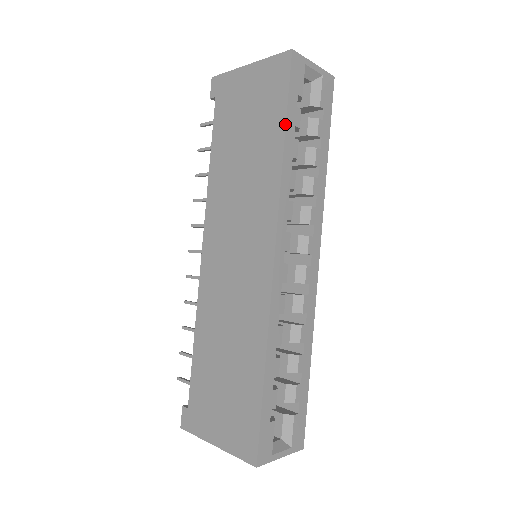
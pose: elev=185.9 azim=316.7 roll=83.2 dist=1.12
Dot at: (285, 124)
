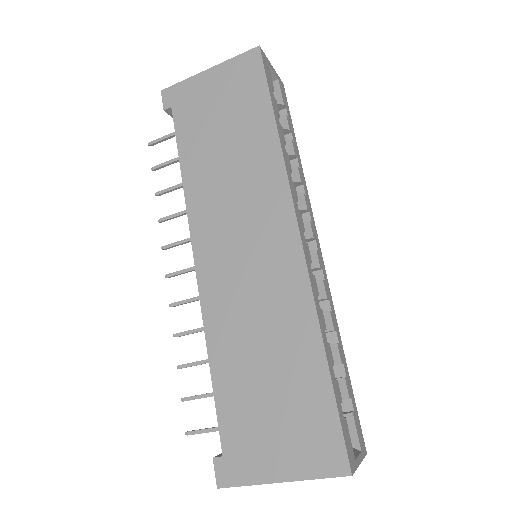
Dot at: (272, 108)
